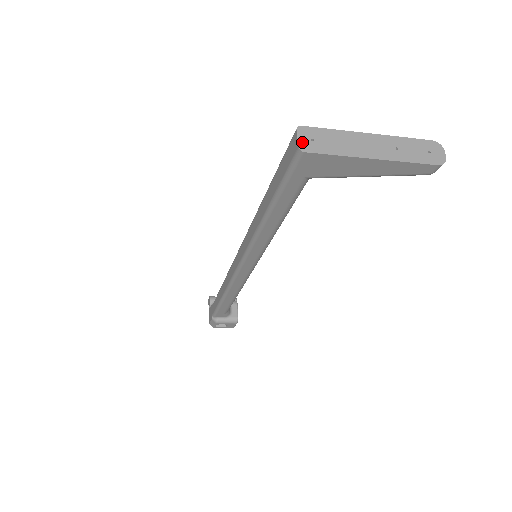
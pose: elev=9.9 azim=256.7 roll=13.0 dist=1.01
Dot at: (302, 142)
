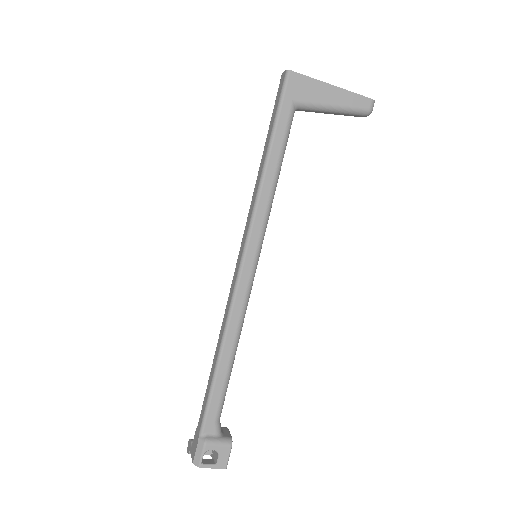
Dot at: (287, 72)
